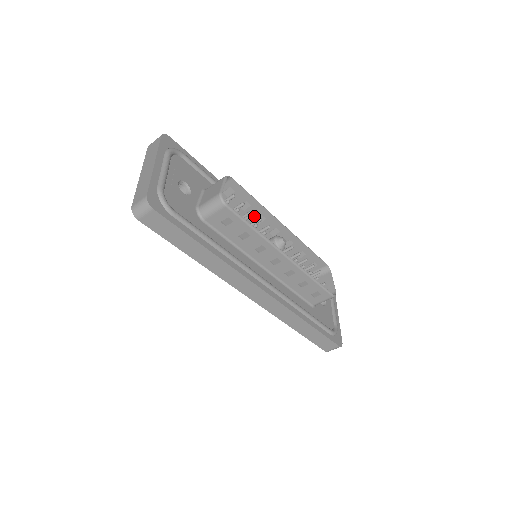
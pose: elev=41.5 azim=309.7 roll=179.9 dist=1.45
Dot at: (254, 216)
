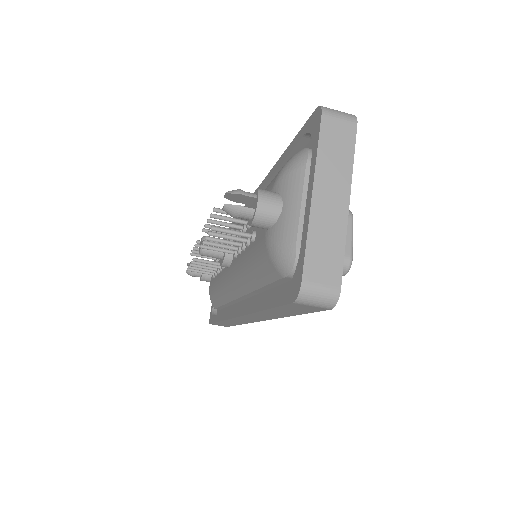
Dot at: occluded
